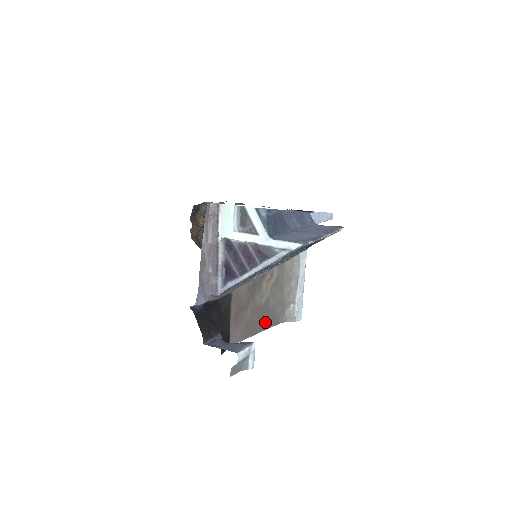
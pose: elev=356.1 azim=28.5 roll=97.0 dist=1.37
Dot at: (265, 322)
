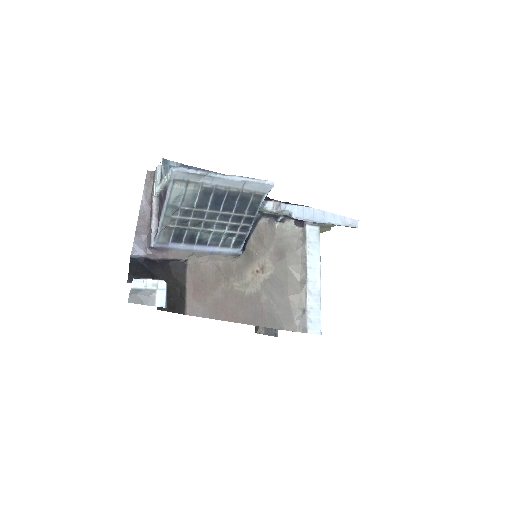
Dot at: (254, 317)
